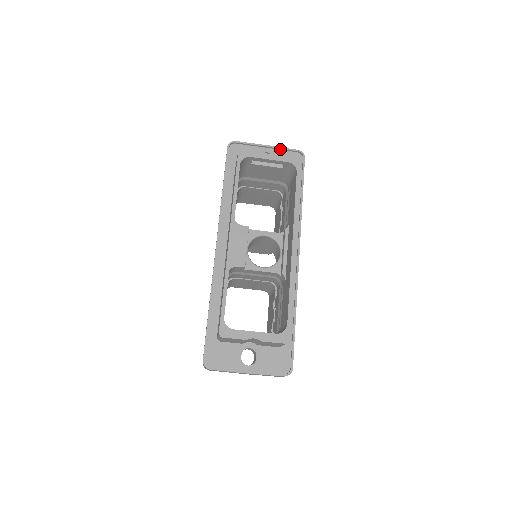
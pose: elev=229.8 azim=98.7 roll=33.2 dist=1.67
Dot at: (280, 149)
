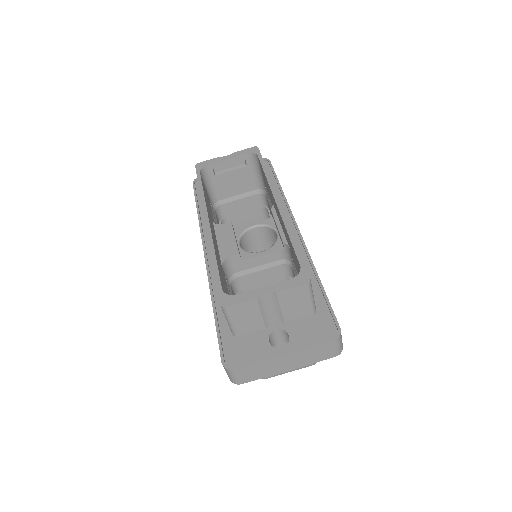
Dot at: occluded
